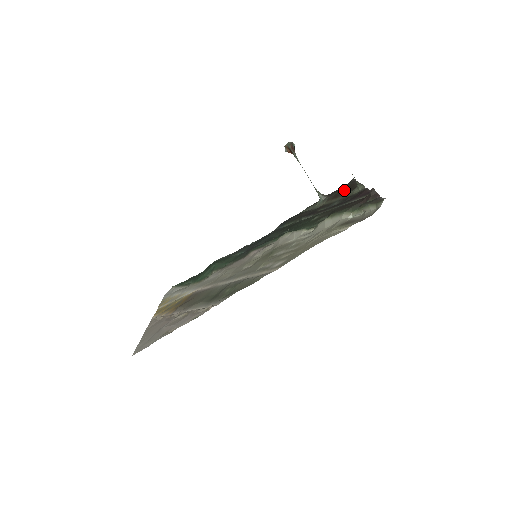
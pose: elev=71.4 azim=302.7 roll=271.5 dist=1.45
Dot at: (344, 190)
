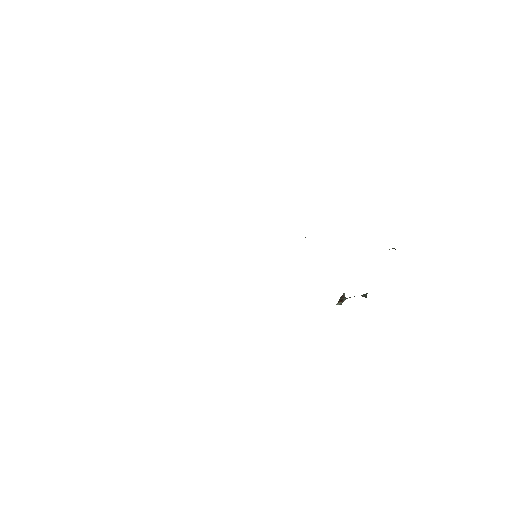
Dot at: occluded
